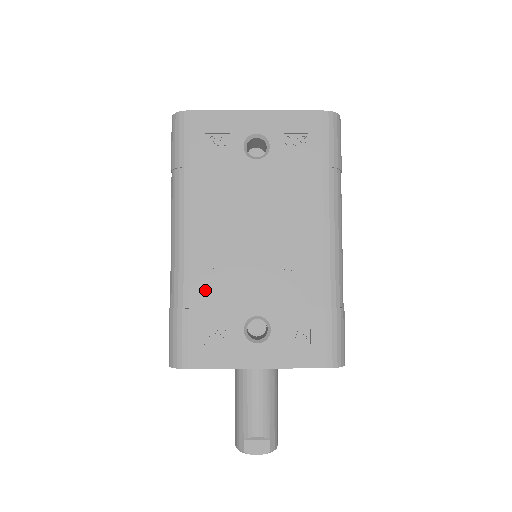
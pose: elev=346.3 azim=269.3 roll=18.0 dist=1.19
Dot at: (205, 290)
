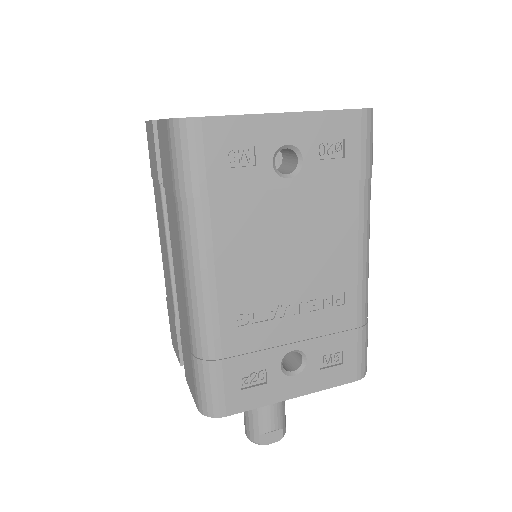
Dot at: (238, 337)
